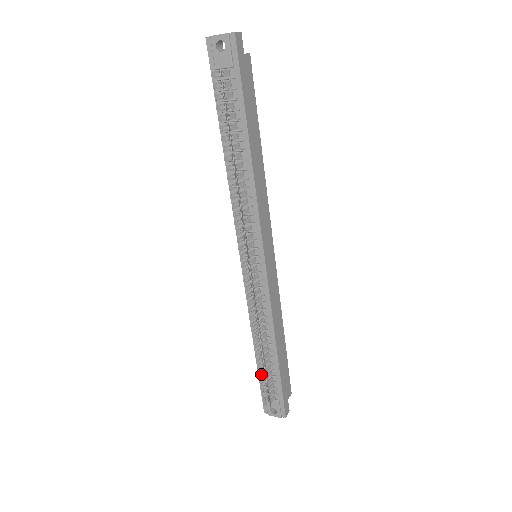
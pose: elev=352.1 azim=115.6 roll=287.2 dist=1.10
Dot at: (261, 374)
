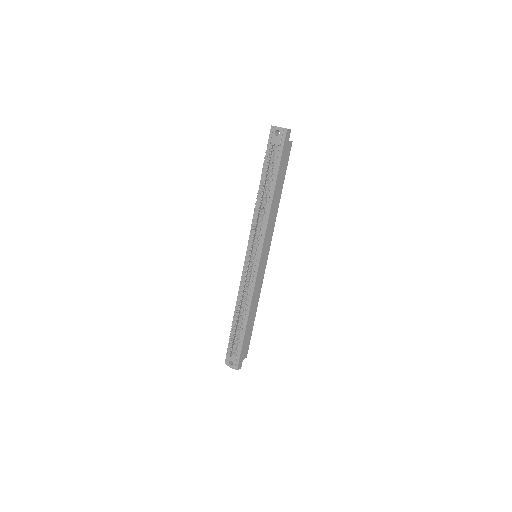
Dot at: occluded
